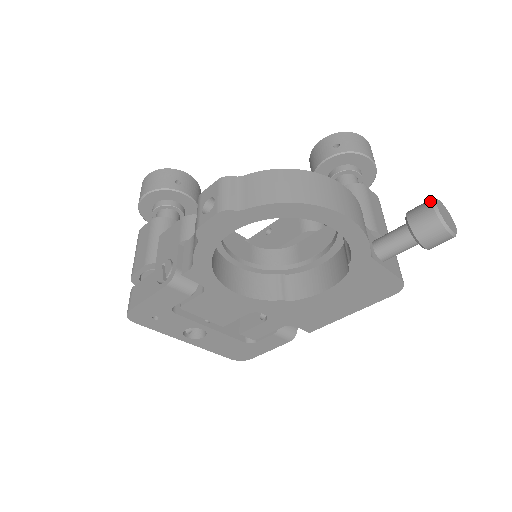
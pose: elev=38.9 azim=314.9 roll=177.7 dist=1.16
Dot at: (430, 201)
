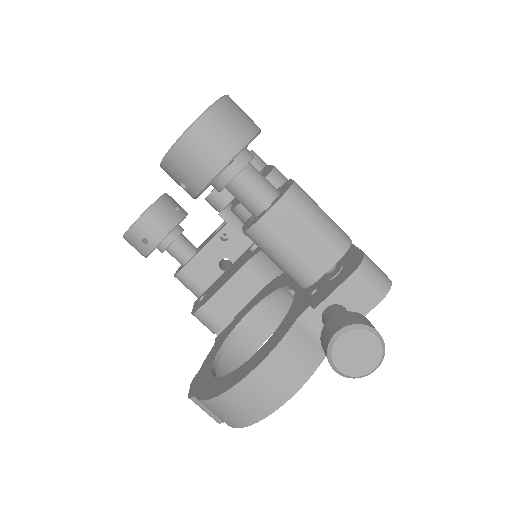
Dot at: occluded
